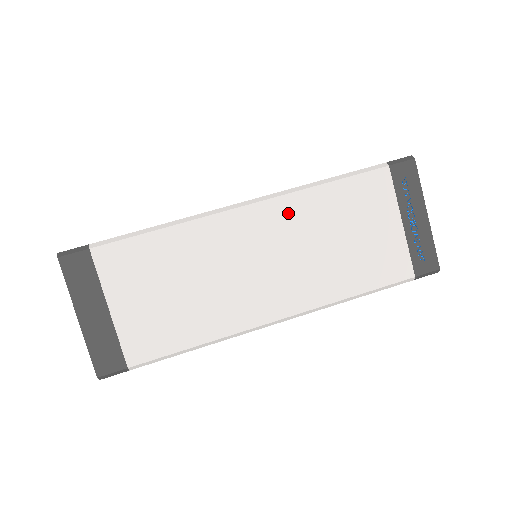
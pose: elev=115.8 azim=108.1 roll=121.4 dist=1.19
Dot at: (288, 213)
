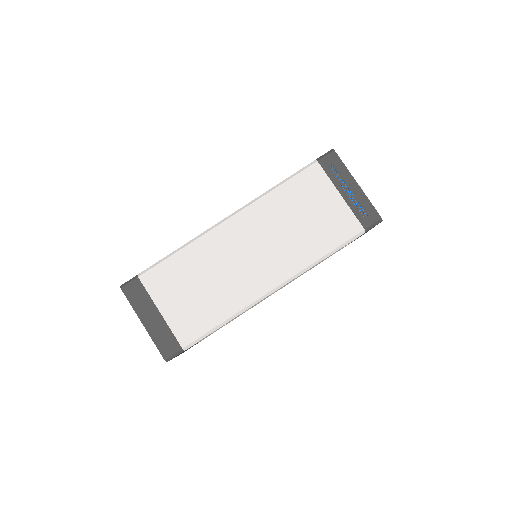
Dot at: (258, 215)
